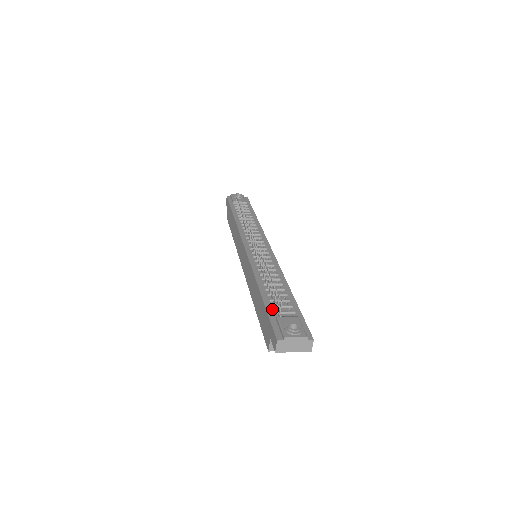
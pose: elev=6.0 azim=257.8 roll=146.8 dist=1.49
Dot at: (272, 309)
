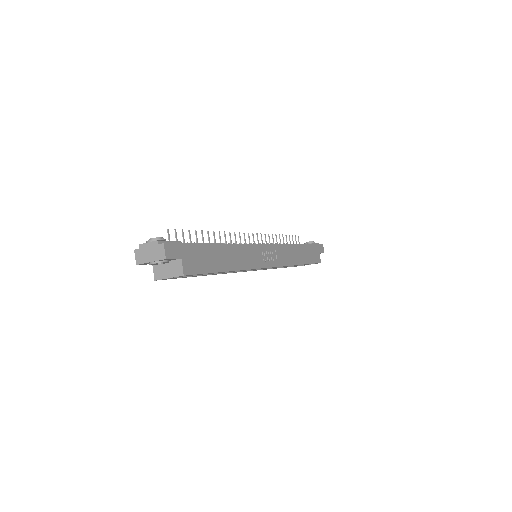
Dot at: occluded
